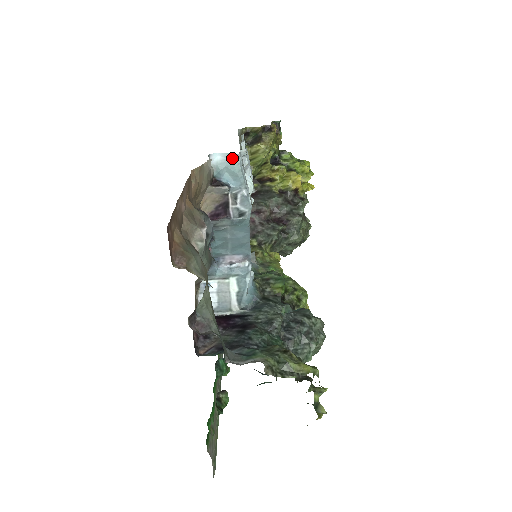
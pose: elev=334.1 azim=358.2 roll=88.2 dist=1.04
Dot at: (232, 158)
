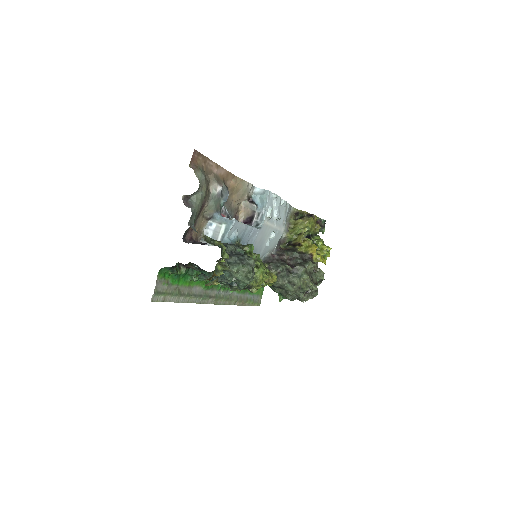
Dot at: (265, 192)
